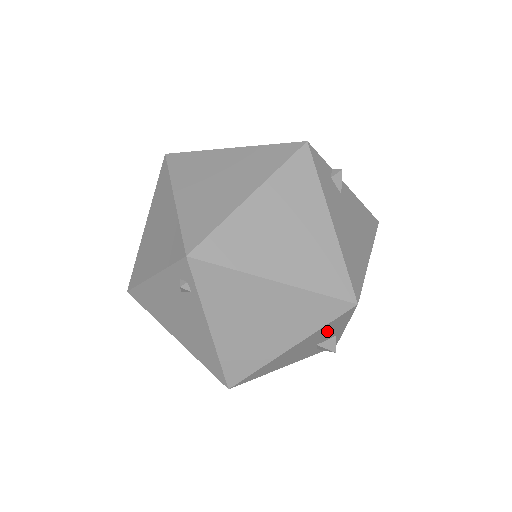
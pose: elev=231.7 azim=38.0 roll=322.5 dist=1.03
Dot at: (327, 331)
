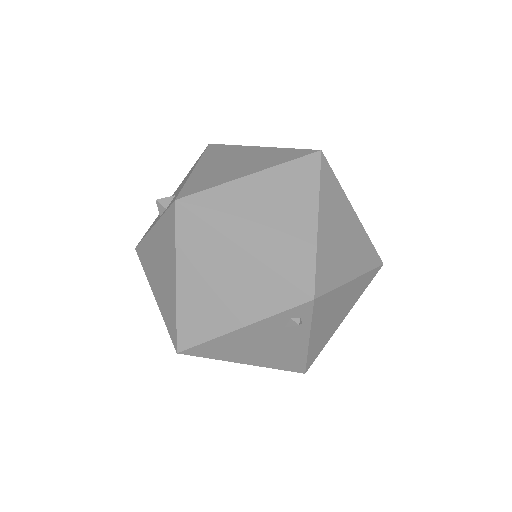
Dot at: occluded
